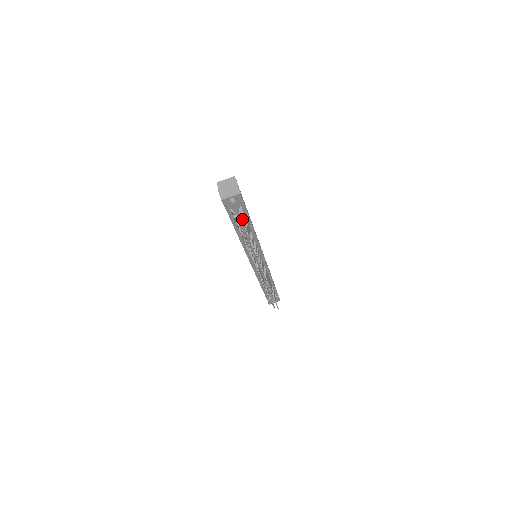
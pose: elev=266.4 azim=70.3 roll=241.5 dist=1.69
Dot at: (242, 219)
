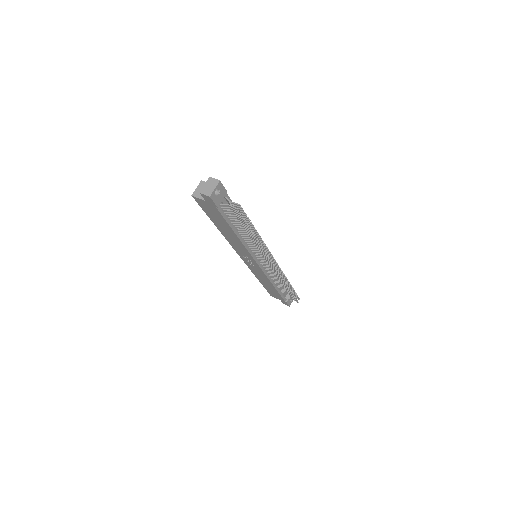
Dot at: (235, 203)
